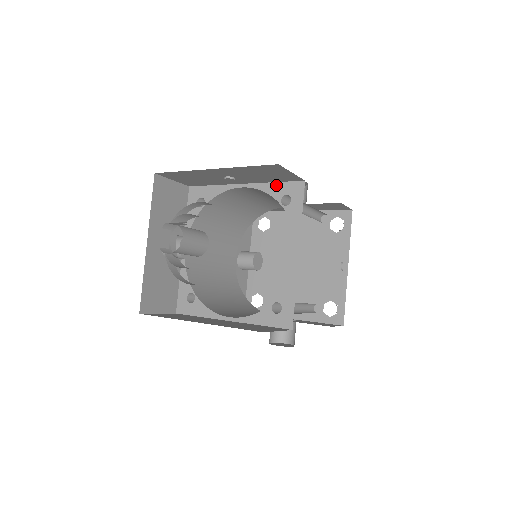
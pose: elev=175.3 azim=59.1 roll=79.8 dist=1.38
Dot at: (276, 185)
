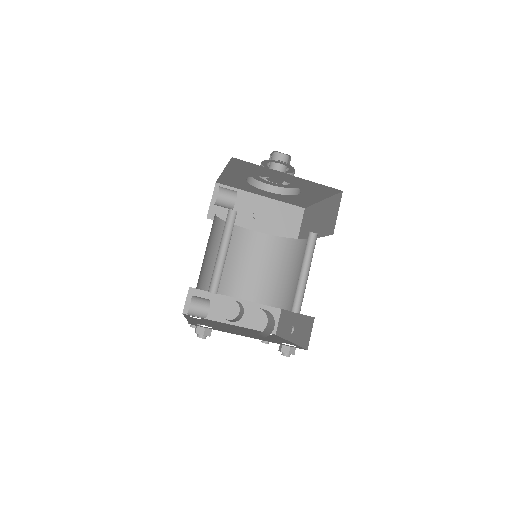
Dot at: occluded
